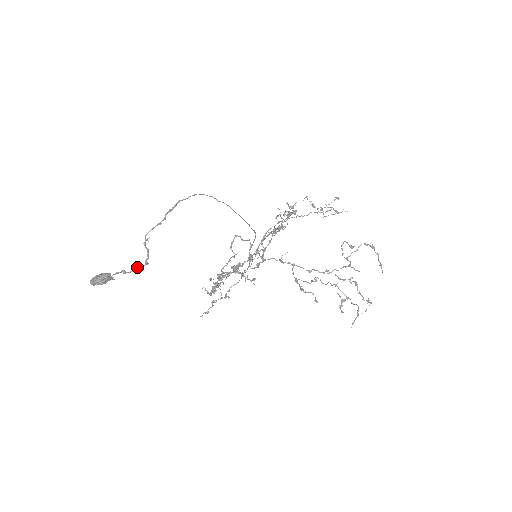
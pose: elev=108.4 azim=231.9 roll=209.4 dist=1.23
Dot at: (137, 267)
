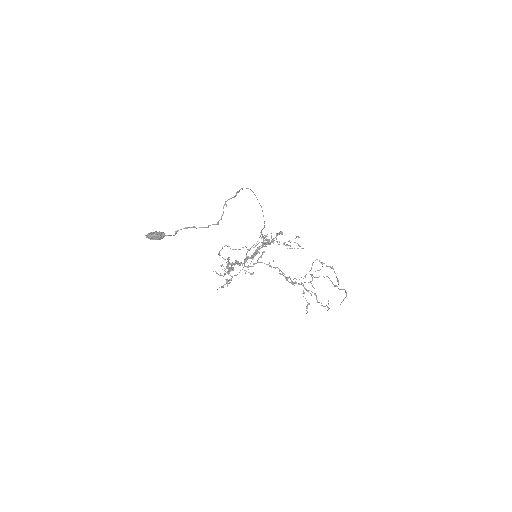
Dot at: occluded
